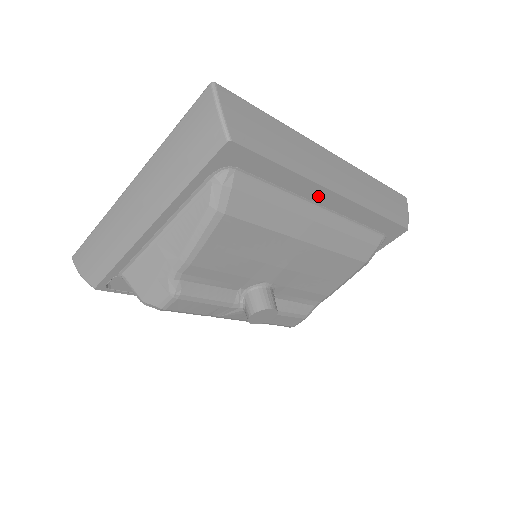
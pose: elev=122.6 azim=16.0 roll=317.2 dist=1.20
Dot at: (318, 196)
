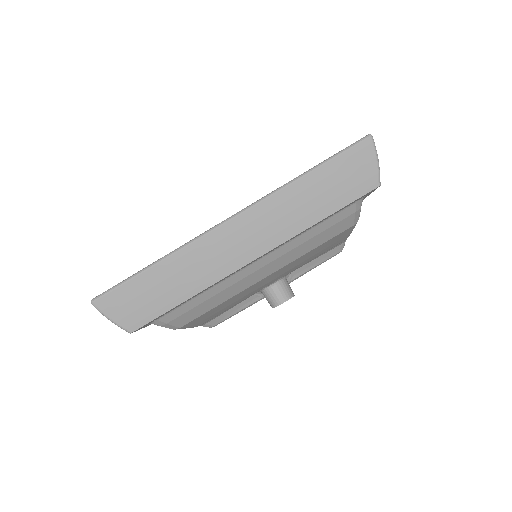
Dot at: (237, 270)
